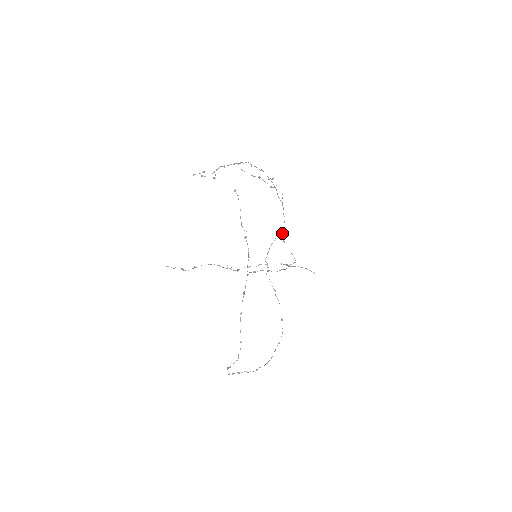
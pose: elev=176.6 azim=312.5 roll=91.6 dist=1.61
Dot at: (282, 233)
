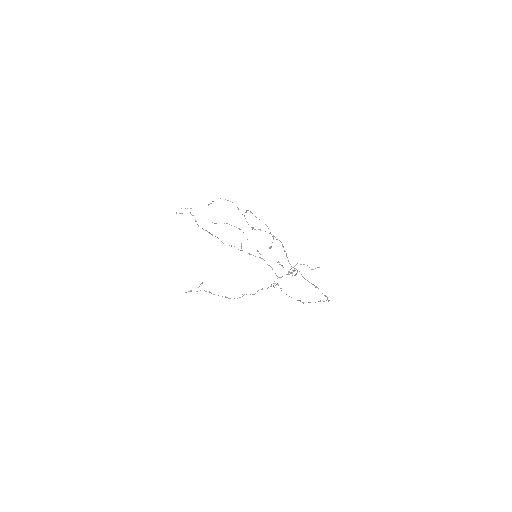
Dot at: (276, 275)
